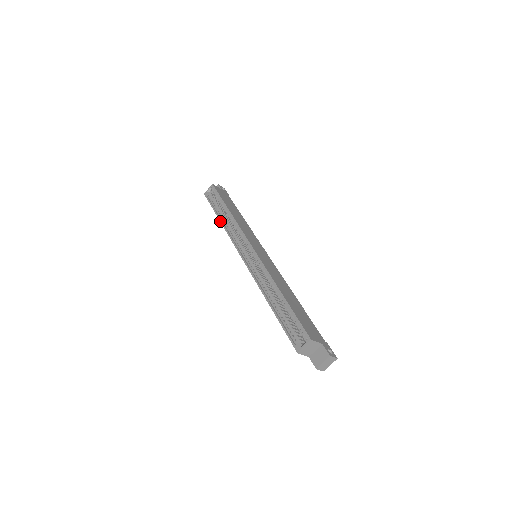
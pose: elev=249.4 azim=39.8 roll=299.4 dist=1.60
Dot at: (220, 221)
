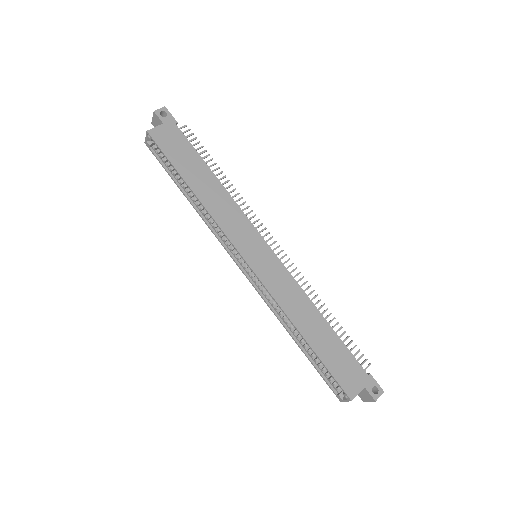
Dot at: occluded
